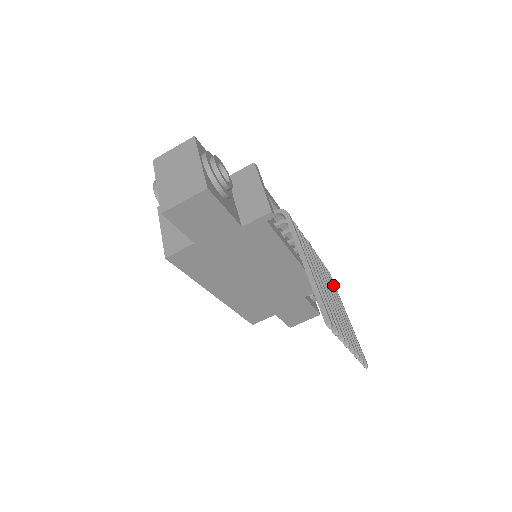
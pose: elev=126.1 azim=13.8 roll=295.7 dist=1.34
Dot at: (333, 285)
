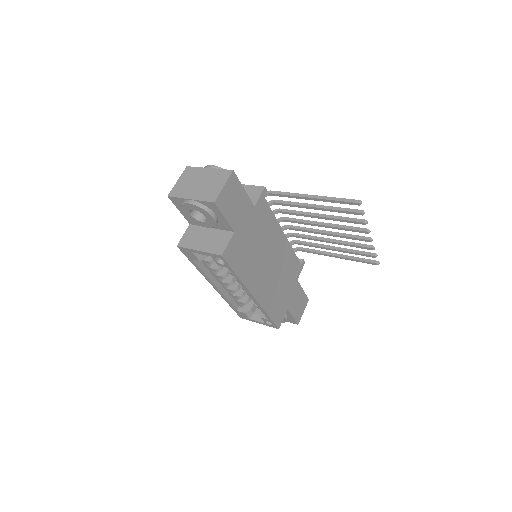
Dot at: (311, 250)
